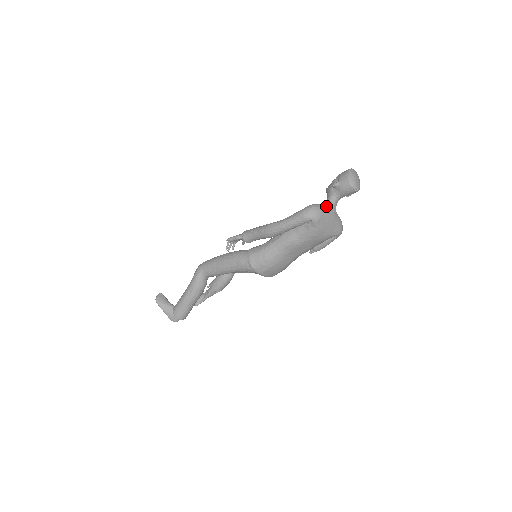
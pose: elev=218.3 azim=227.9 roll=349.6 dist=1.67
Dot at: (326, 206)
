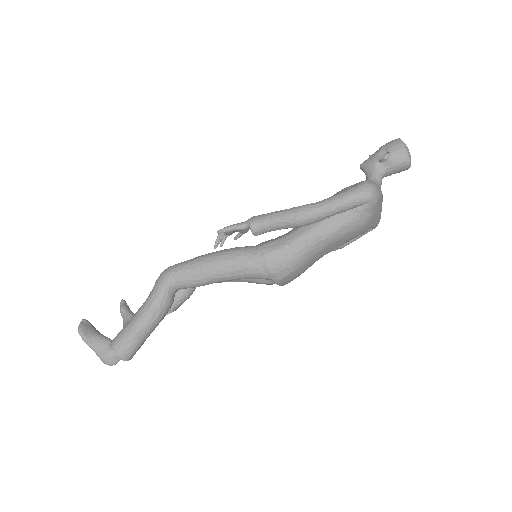
Dot at: occluded
